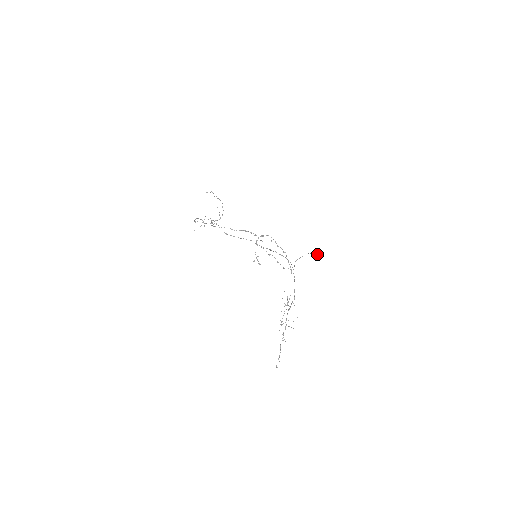
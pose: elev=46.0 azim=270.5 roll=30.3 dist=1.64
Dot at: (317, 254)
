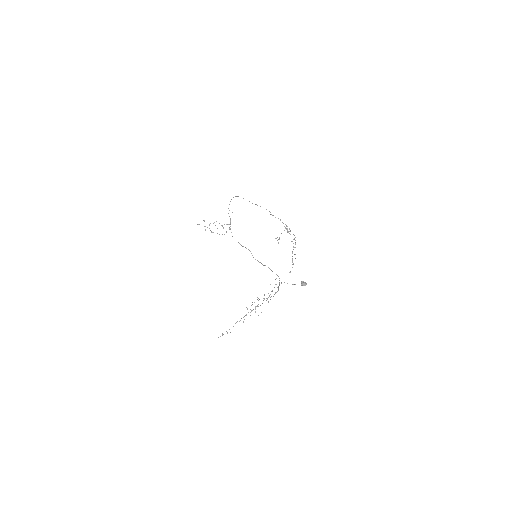
Dot at: occluded
